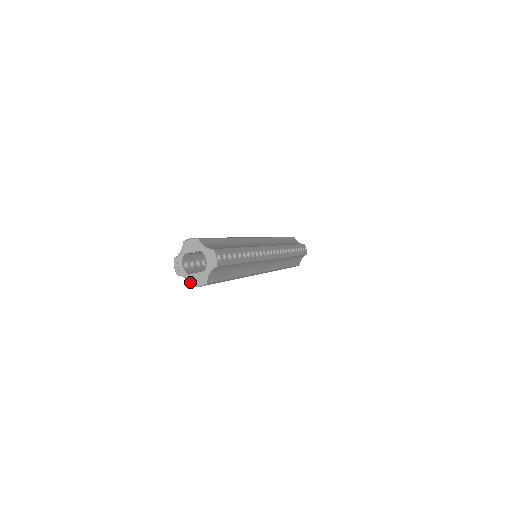
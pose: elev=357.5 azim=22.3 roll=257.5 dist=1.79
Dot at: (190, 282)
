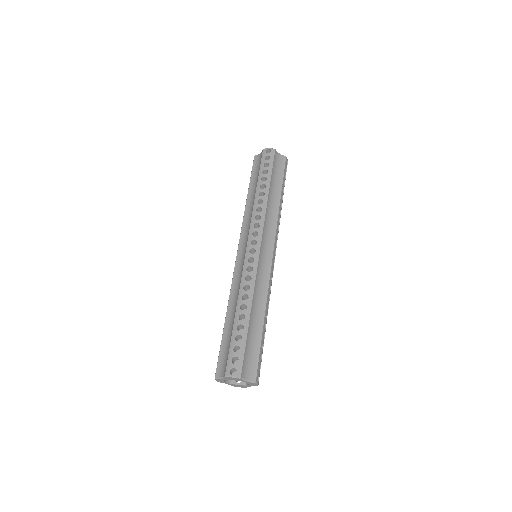
Dot at: occluded
